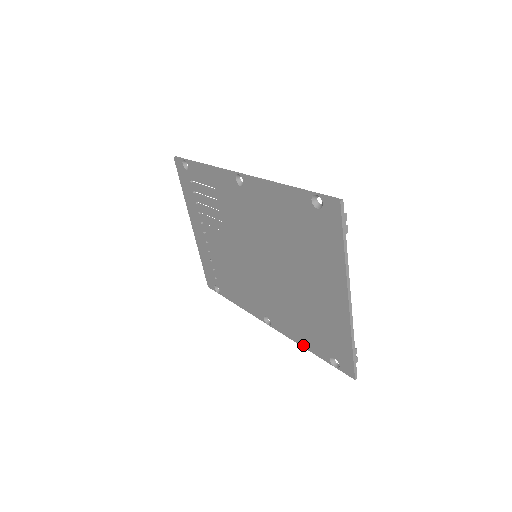
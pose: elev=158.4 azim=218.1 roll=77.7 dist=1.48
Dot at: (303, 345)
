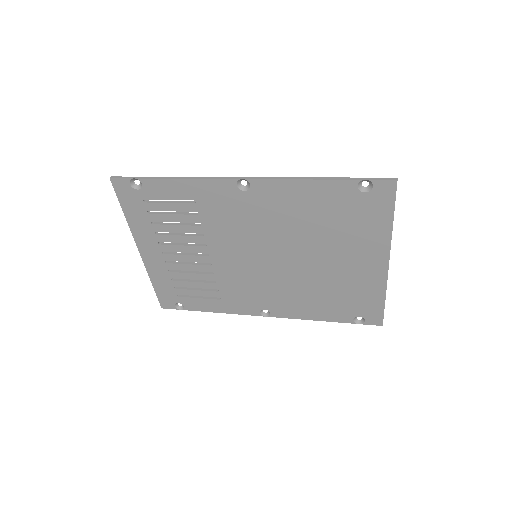
Dot at: (317, 319)
